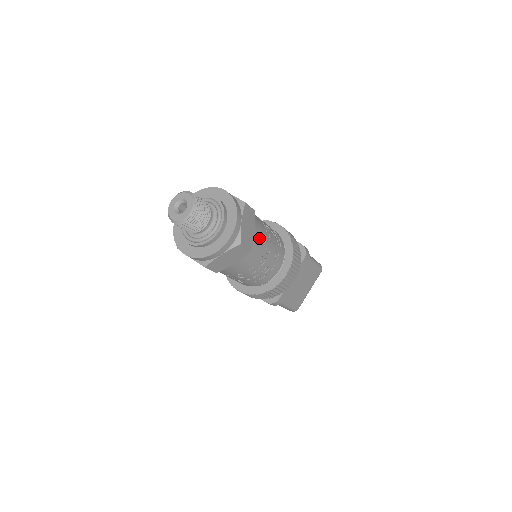
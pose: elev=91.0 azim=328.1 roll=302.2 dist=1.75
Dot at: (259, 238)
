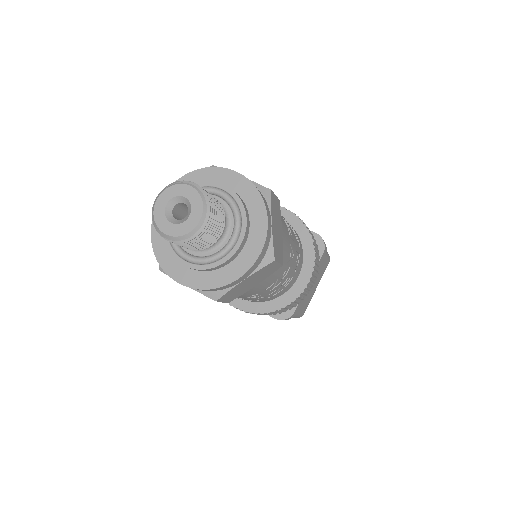
Dot at: (285, 241)
